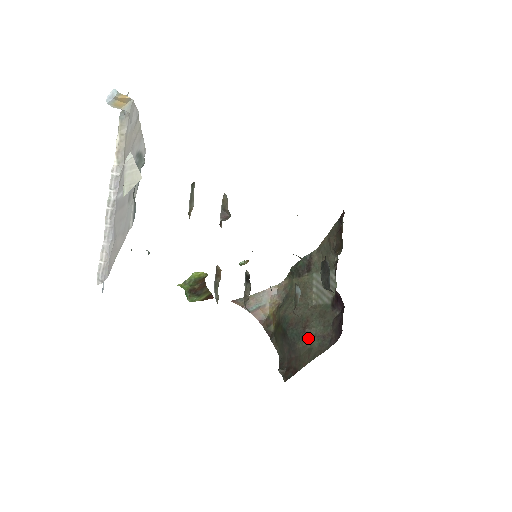
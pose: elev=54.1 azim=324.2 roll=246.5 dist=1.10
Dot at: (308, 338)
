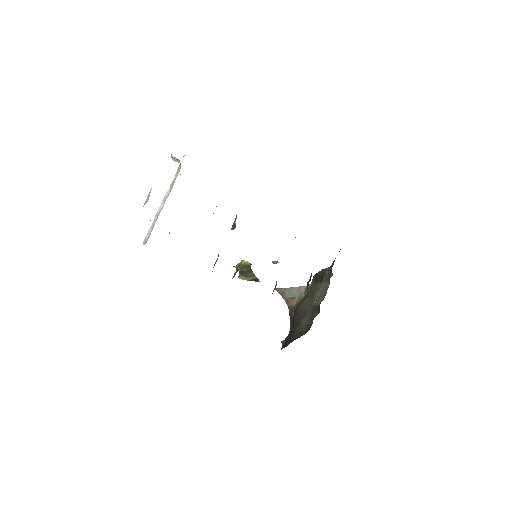
Dot at: (301, 325)
